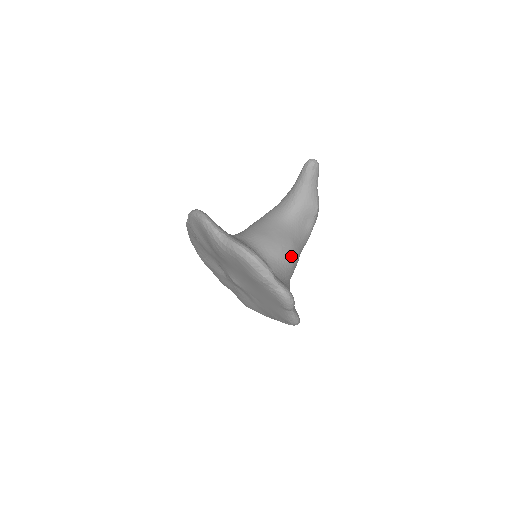
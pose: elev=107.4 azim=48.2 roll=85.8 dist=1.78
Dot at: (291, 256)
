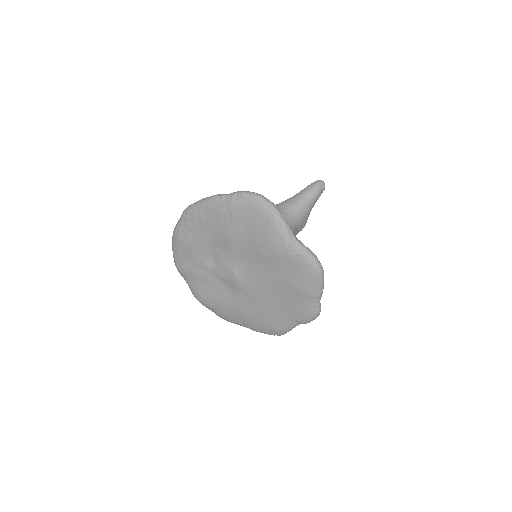
Dot at: occluded
